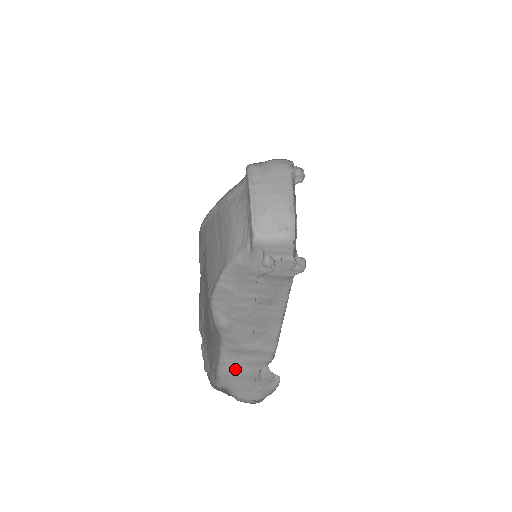
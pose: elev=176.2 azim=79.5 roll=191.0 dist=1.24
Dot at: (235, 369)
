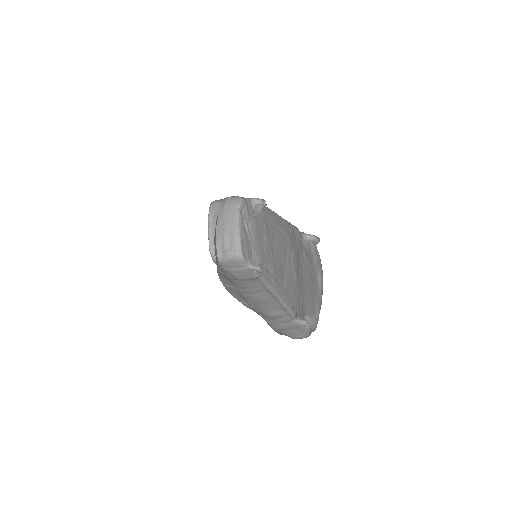
Dot at: (278, 326)
